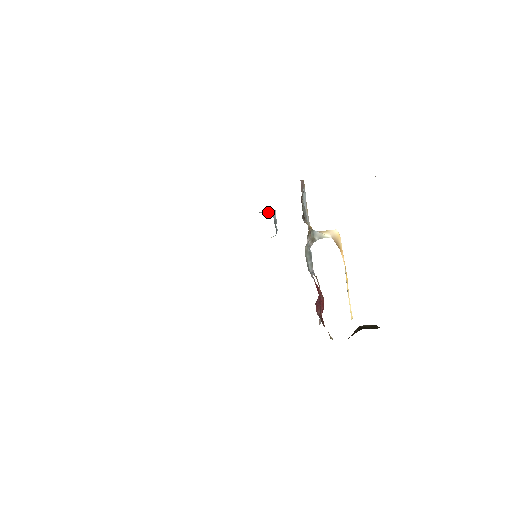
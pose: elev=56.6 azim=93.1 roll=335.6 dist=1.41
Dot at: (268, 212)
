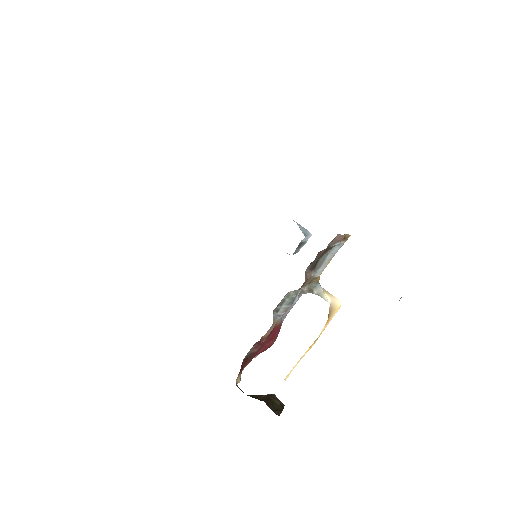
Dot at: (304, 230)
